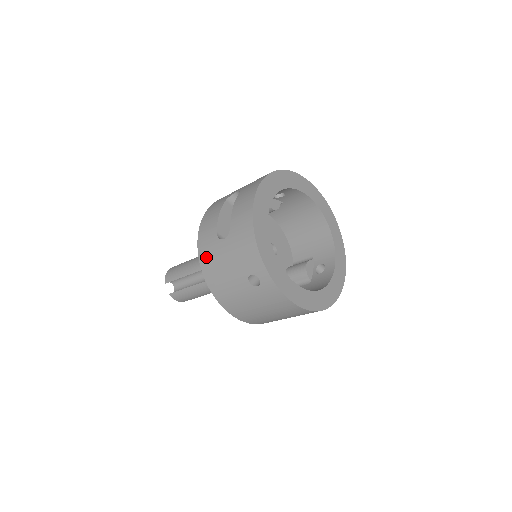
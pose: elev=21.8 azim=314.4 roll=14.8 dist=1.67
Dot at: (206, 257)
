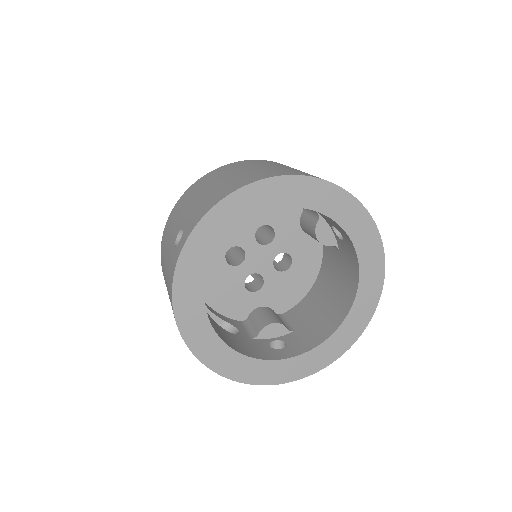
Dot at: occluded
